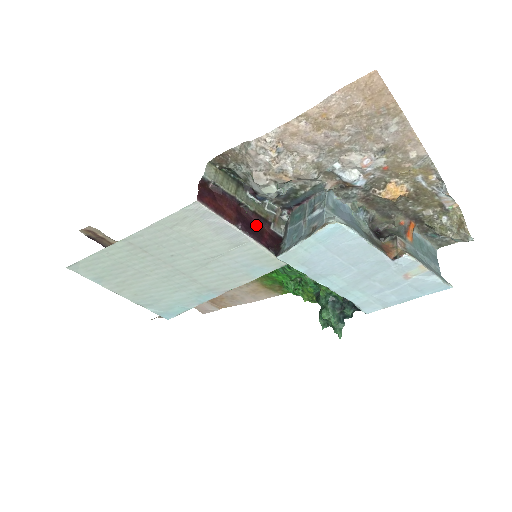
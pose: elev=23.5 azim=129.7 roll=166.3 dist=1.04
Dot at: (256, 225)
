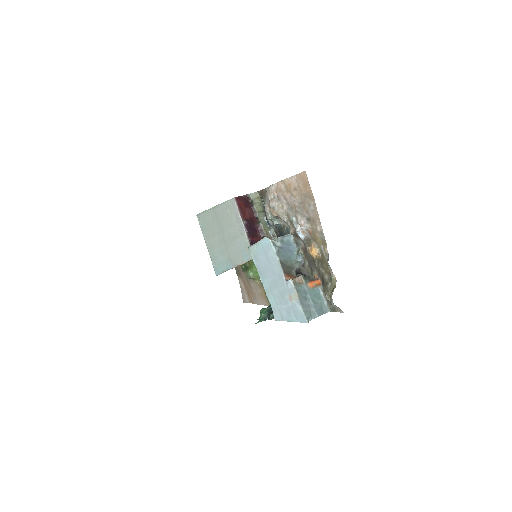
Dot at: (256, 232)
